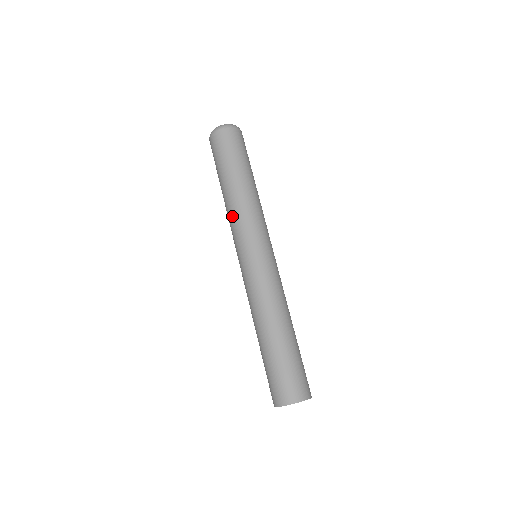
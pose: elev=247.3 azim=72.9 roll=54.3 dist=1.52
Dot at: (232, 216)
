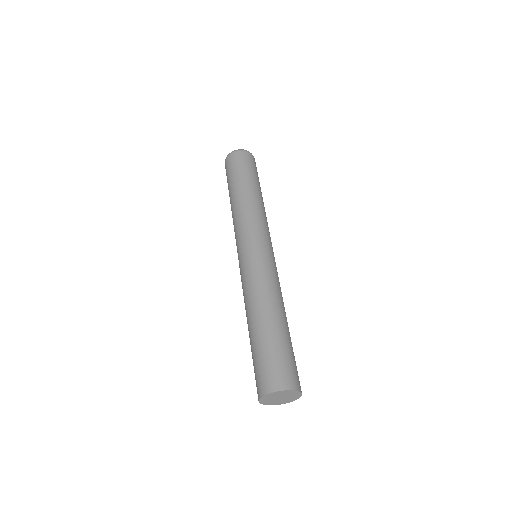
Dot at: (238, 217)
